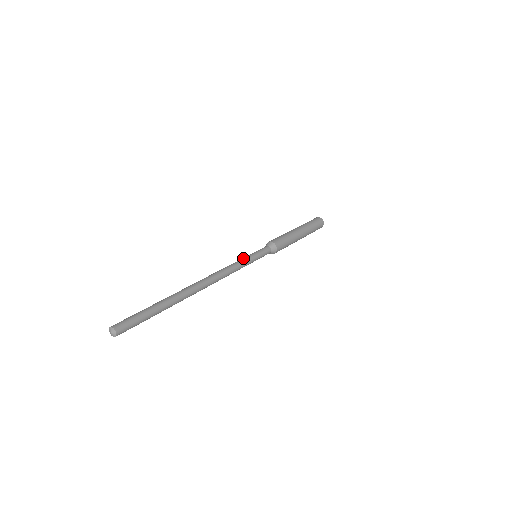
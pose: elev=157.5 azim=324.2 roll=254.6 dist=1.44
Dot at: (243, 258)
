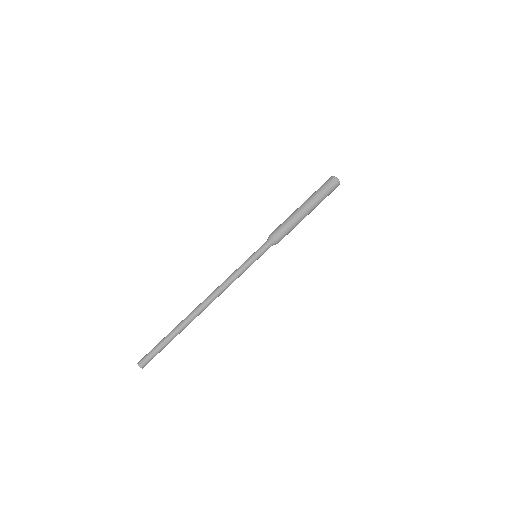
Dot at: (243, 268)
